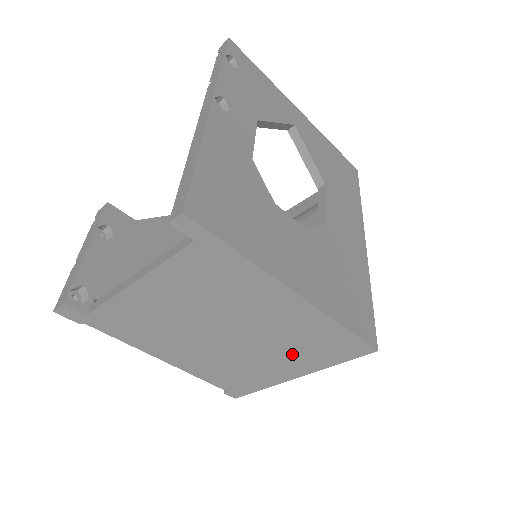
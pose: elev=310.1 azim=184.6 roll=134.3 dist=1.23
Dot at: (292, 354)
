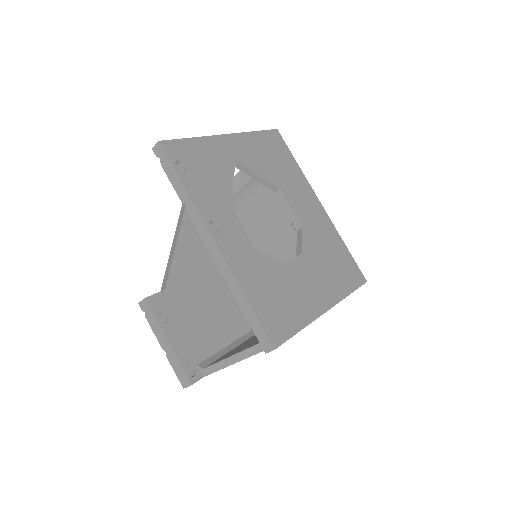
Dot at: occluded
